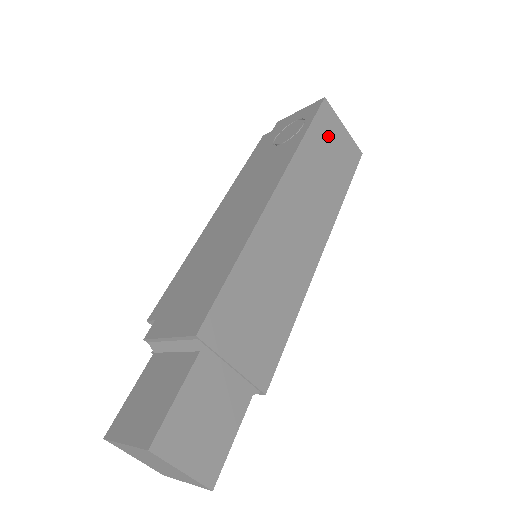
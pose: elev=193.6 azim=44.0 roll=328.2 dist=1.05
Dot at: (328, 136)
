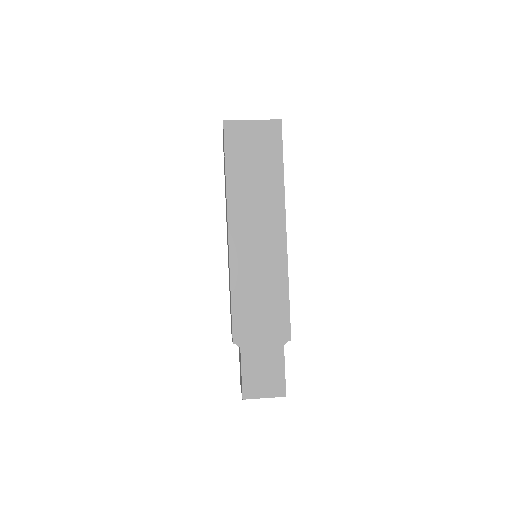
Dot at: (243, 147)
